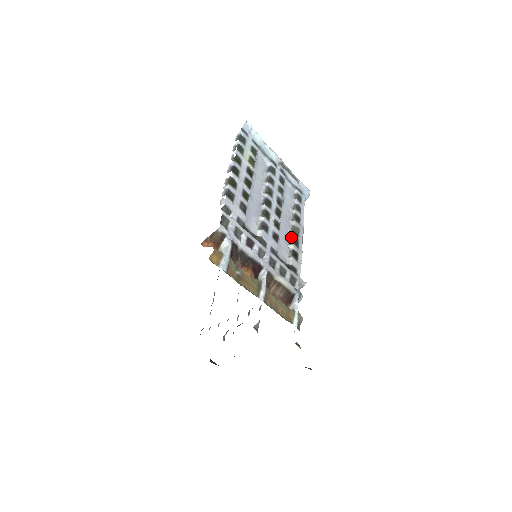
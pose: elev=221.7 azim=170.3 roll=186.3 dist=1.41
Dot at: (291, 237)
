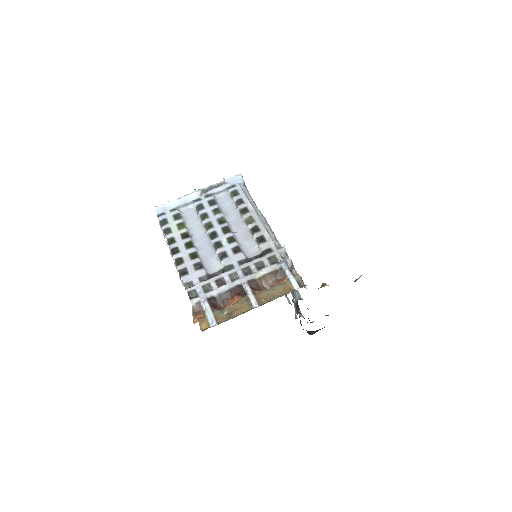
Dot at: (250, 230)
